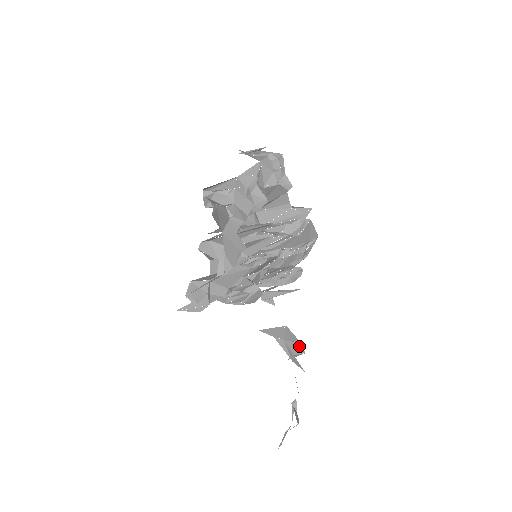
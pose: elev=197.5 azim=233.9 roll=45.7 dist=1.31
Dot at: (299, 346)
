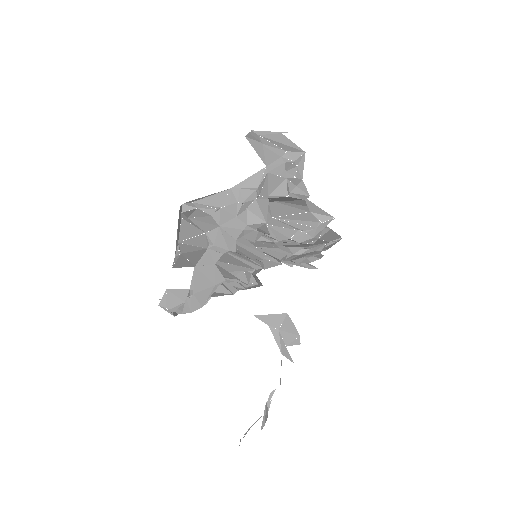
Dot at: (295, 337)
